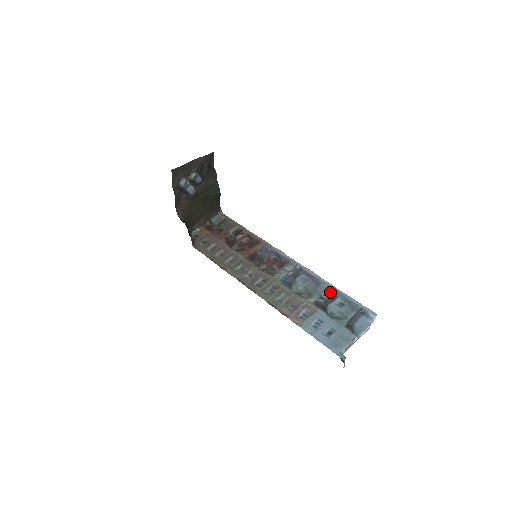
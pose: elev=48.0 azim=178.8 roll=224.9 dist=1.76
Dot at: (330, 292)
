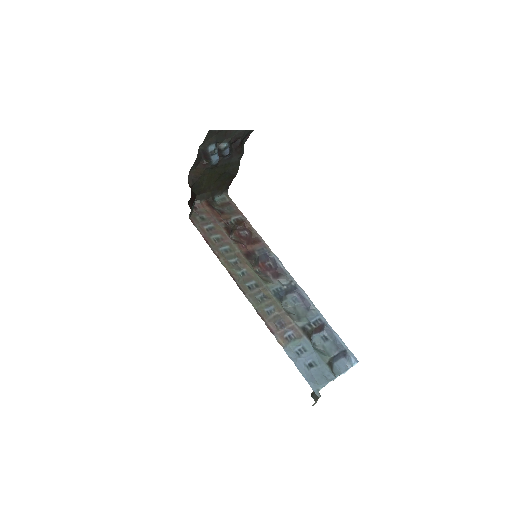
Dot at: (319, 322)
